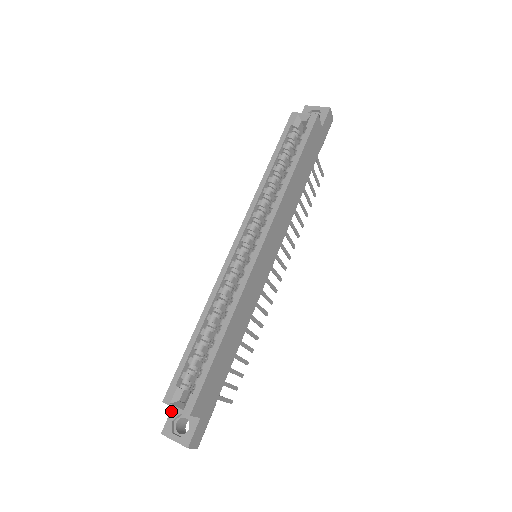
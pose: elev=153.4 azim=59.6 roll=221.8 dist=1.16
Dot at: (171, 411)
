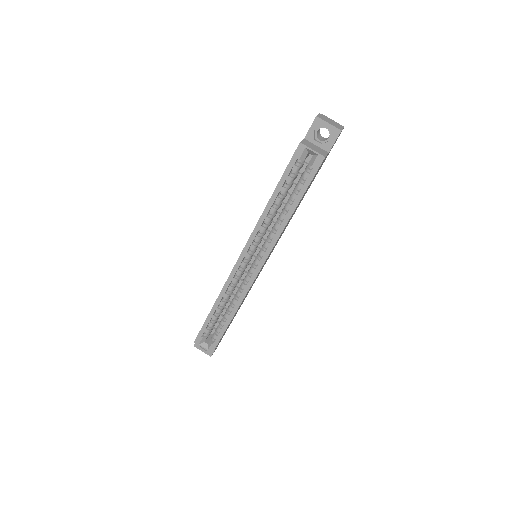
Dot at: occluded
